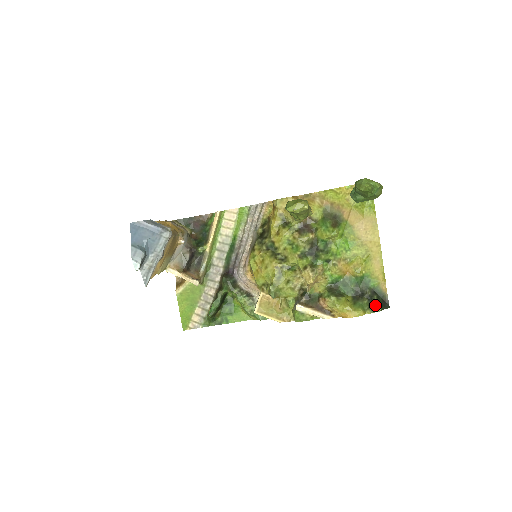
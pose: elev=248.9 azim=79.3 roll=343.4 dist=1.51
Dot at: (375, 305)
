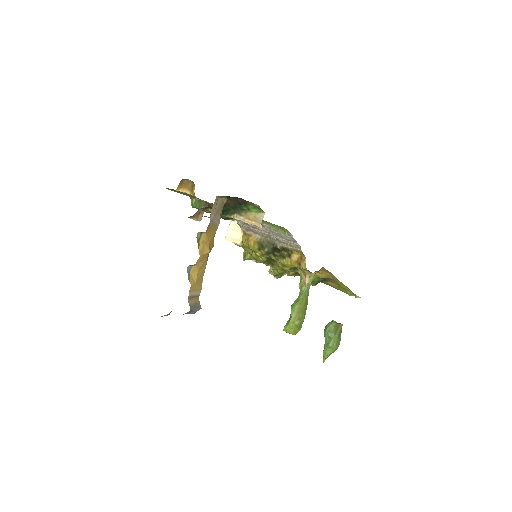
Dot at: occluded
